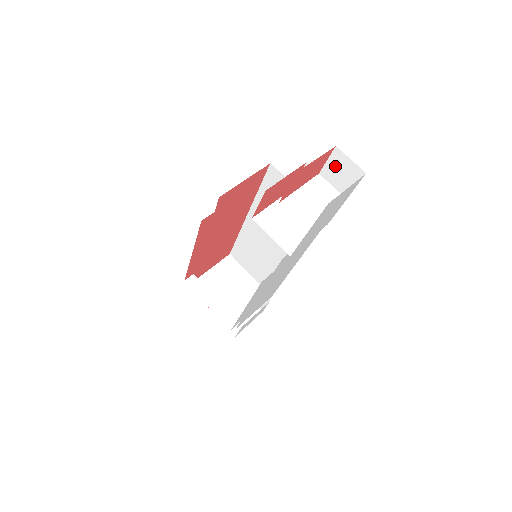
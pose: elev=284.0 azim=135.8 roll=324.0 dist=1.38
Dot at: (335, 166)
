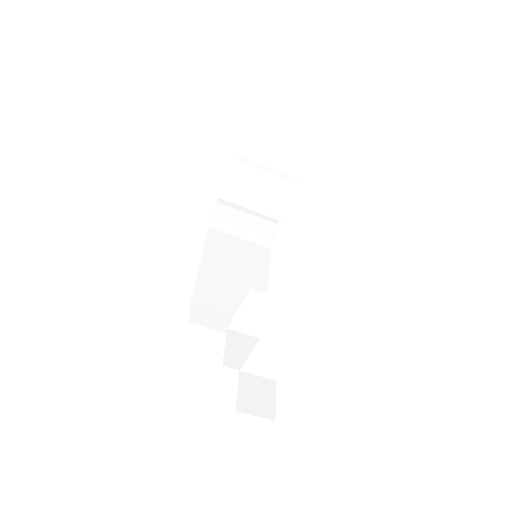
Dot at: occluded
